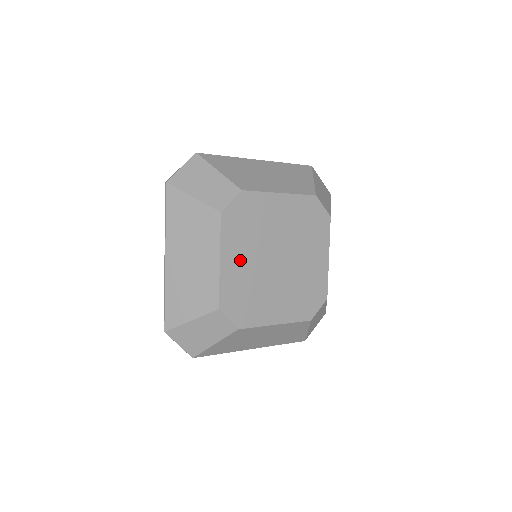
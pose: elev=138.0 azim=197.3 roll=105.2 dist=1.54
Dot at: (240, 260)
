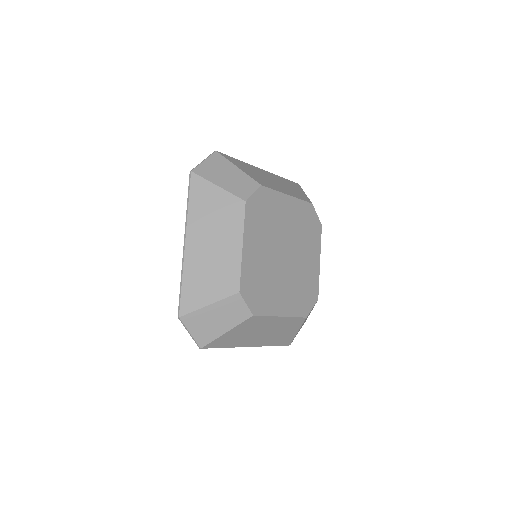
Dot at: (282, 296)
